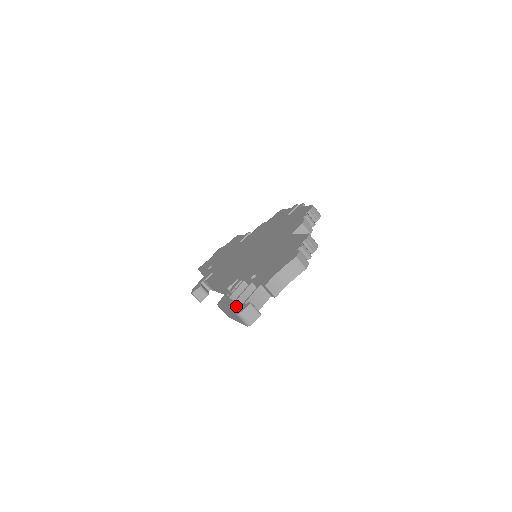
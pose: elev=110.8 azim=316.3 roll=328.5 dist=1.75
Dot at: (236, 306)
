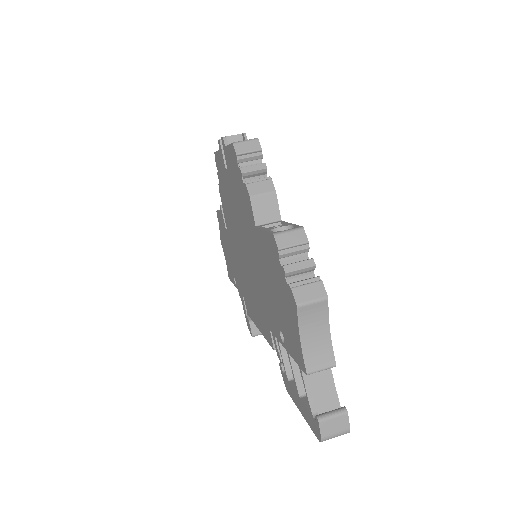
Dot at: (307, 416)
